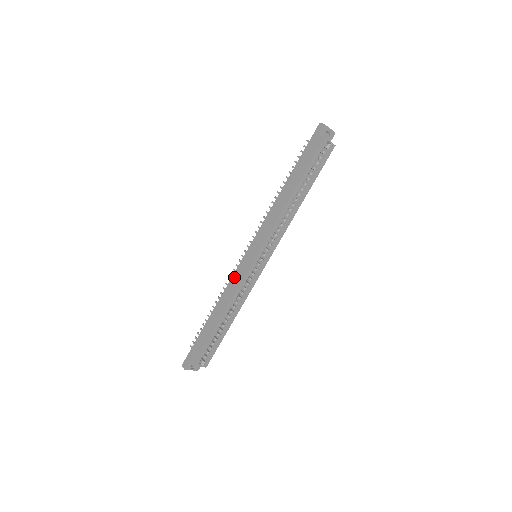
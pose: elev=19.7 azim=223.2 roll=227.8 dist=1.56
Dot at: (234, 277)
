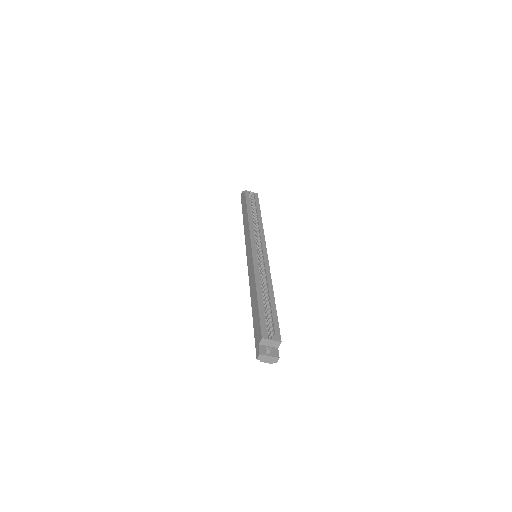
Dot at: (249, 273)
